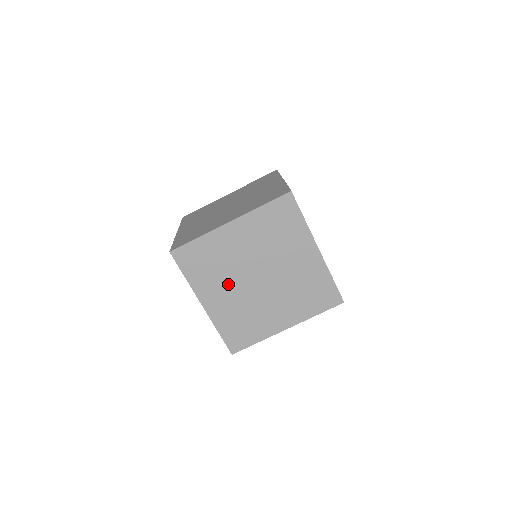
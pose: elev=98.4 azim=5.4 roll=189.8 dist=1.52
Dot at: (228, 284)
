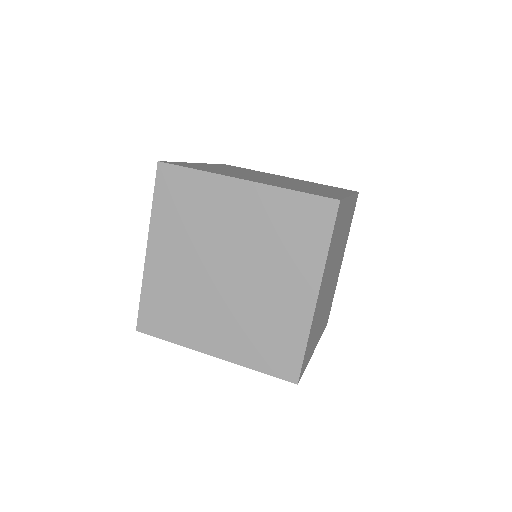
Dot at: (190, 249)
